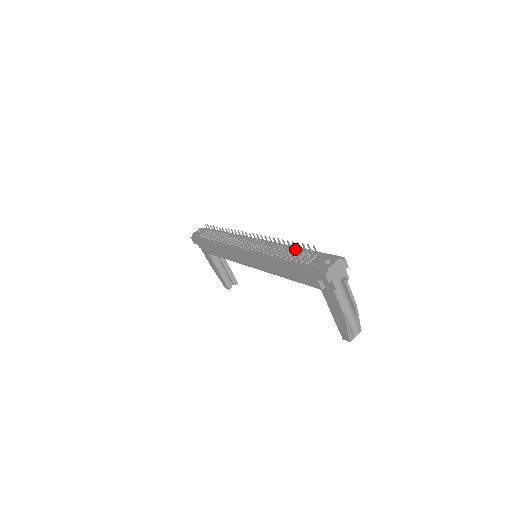
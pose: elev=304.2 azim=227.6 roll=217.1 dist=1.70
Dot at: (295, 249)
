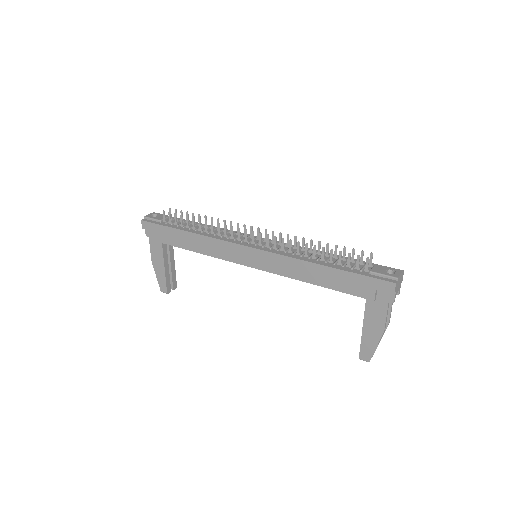
Dot at: (350, 253)
